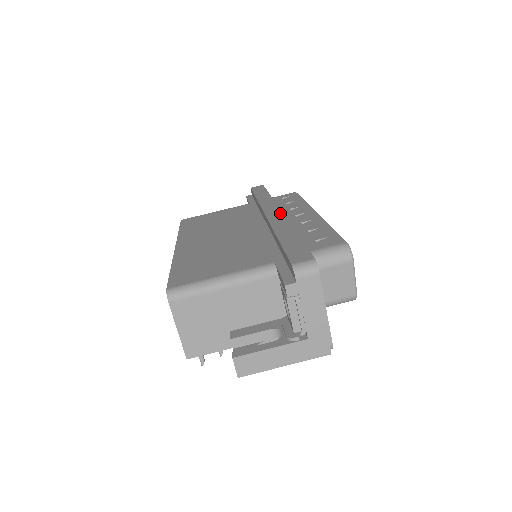
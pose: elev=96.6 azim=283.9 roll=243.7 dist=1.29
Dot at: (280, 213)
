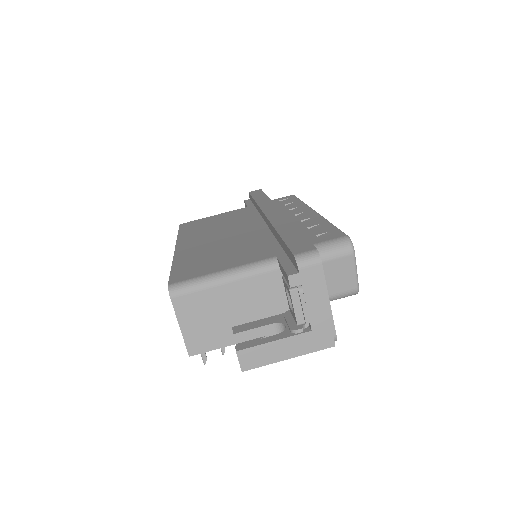
Dot at: (279, 212)
